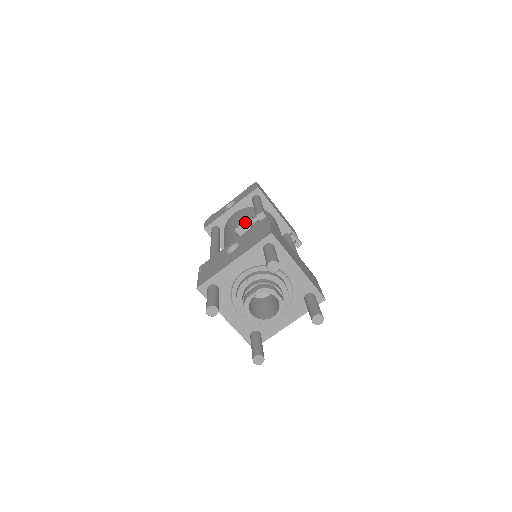
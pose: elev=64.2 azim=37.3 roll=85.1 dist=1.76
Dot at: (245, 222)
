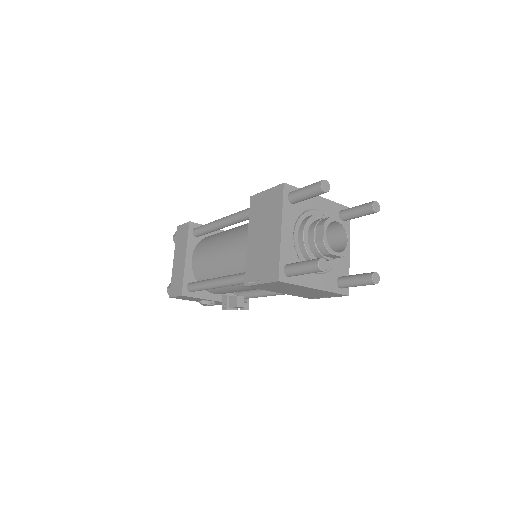
Dot at: occluded
